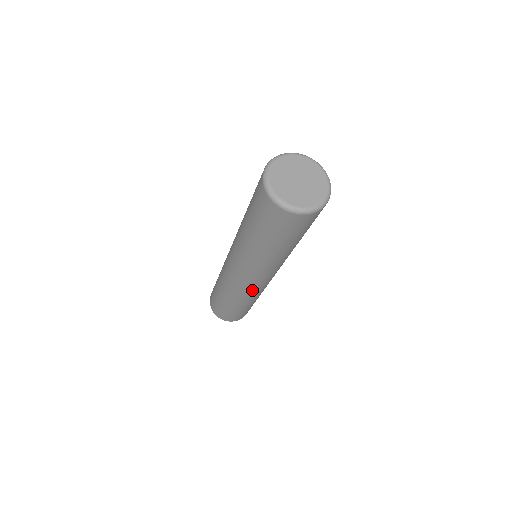
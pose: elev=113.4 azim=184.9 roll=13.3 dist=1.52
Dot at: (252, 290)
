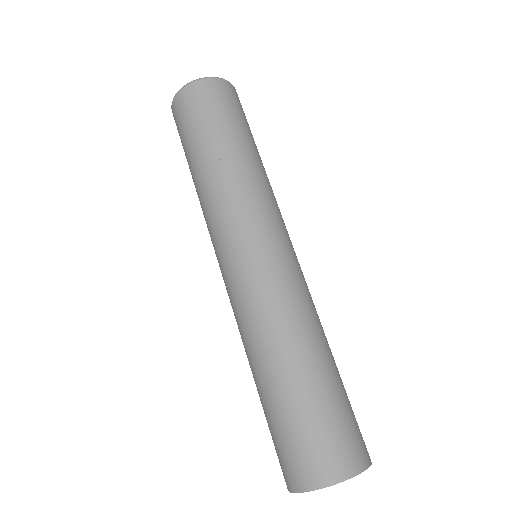
Dot at: (237, 299)
